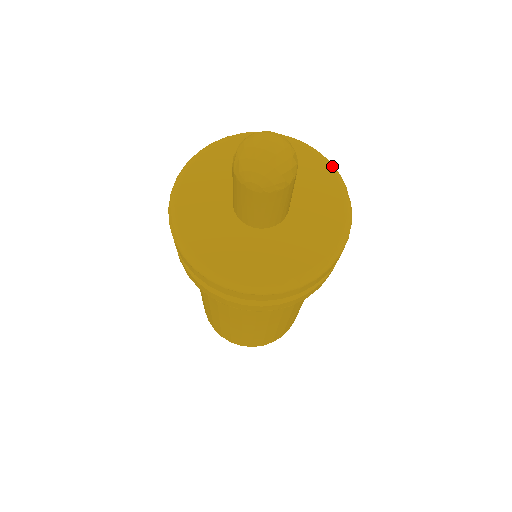
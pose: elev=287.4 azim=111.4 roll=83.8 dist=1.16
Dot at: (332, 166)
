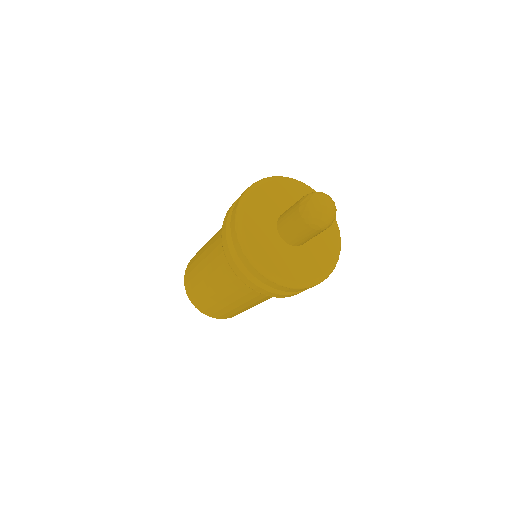
Dot at: occluded
